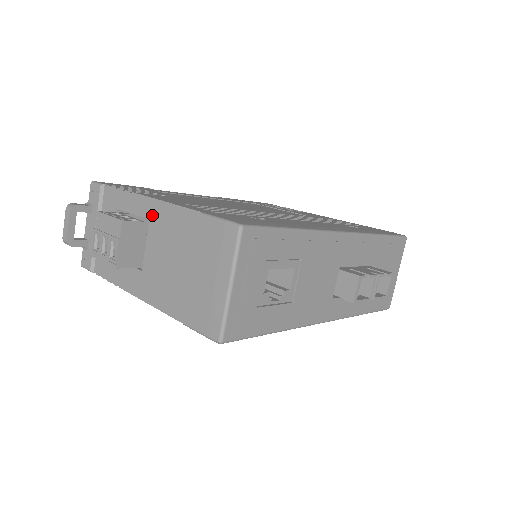
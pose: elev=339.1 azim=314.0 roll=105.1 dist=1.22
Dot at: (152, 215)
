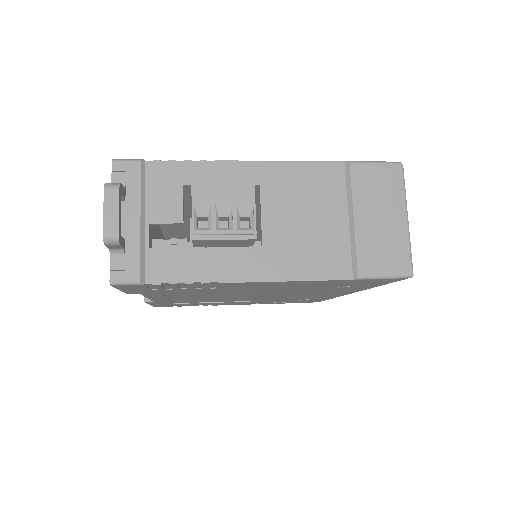
Dot at: (264, 179)
